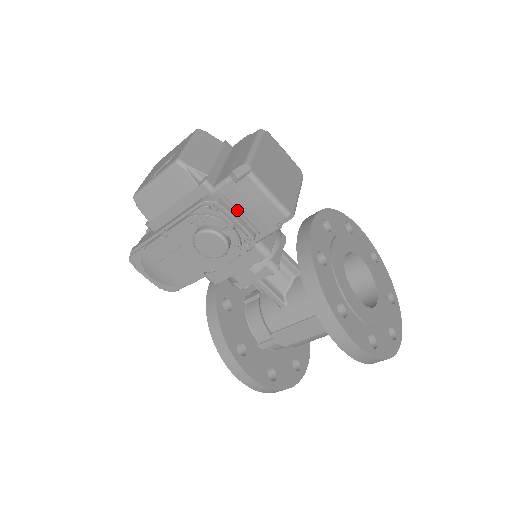
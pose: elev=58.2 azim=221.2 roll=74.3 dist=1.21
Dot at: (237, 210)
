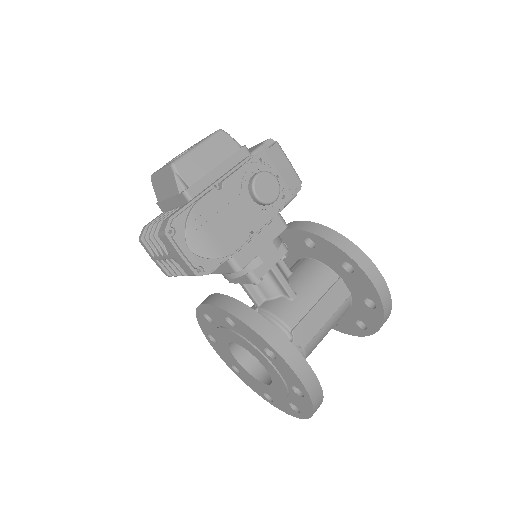
Dot at: occluded
